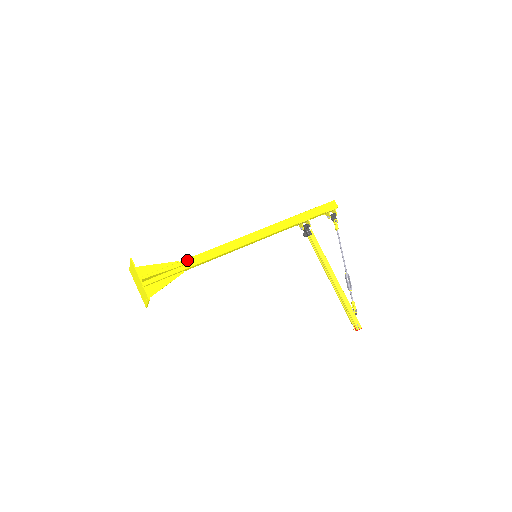
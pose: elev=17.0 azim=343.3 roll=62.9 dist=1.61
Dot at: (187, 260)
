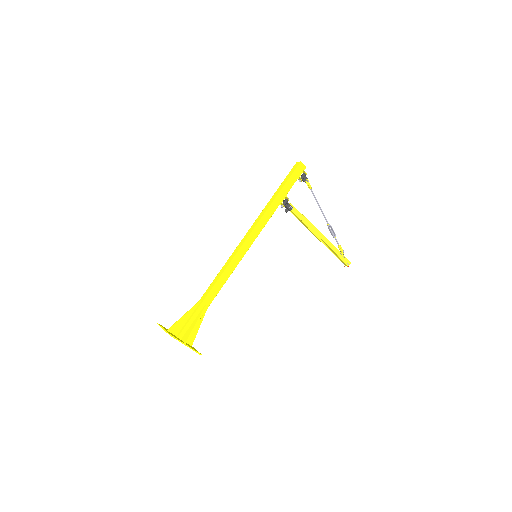
Dot at: (207, 298)
